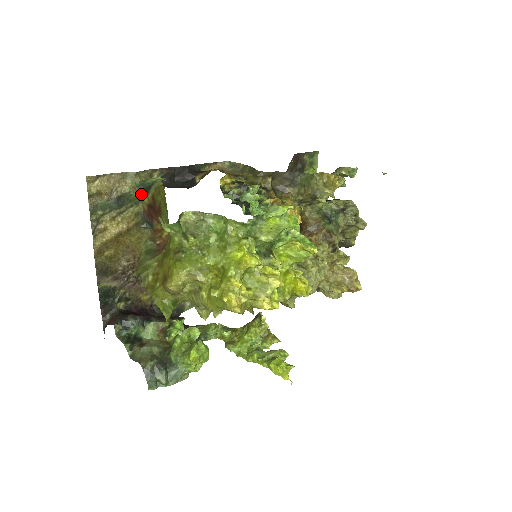
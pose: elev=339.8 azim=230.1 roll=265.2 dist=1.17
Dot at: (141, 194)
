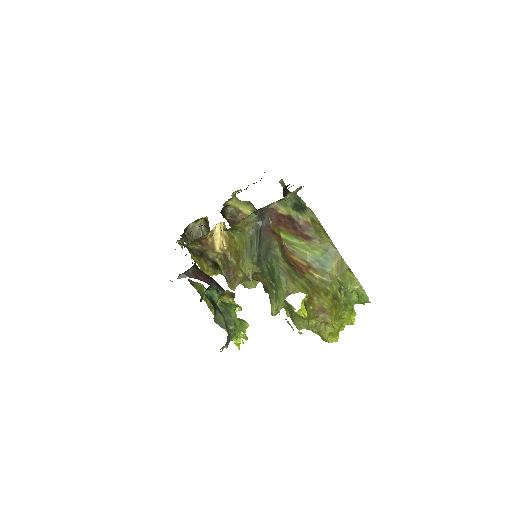
Dot at: (293, 206)
